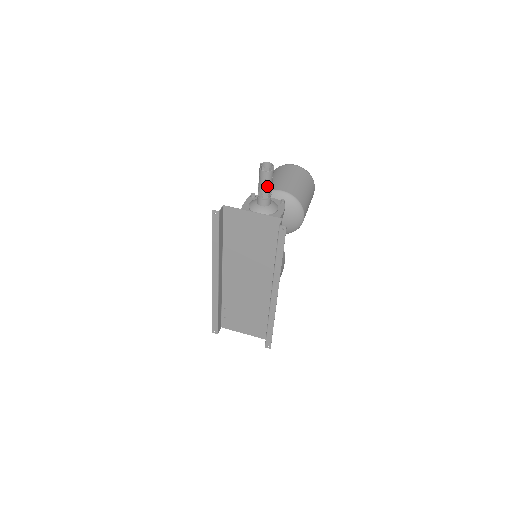
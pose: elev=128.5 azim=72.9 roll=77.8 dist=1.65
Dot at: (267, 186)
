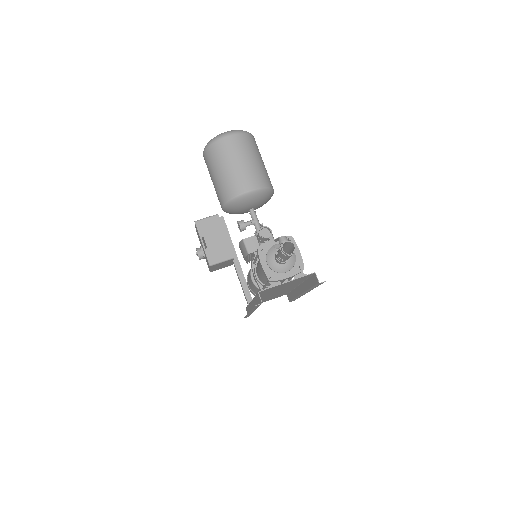
Dot at: occluded
